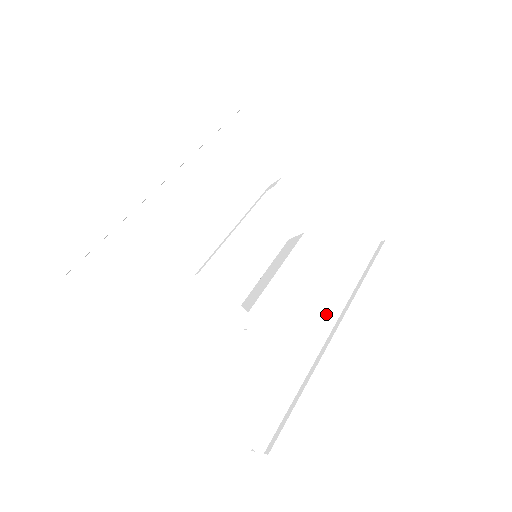
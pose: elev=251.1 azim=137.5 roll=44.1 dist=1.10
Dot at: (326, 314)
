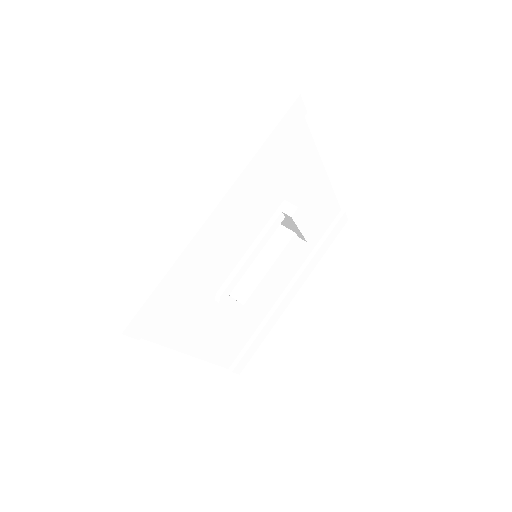
Dot at: (287, 279)
